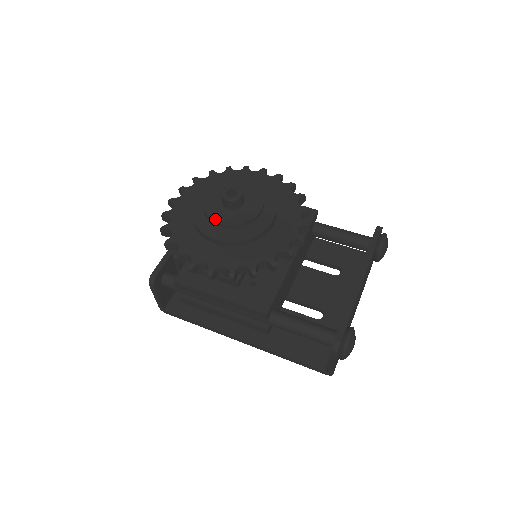
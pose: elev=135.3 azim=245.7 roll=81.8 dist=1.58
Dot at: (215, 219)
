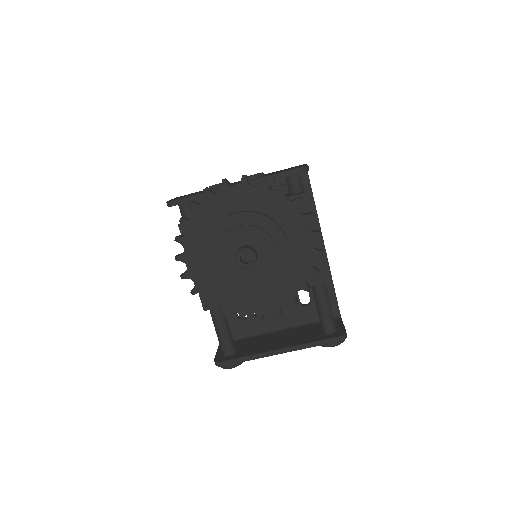
Dot at: (219, 256)
